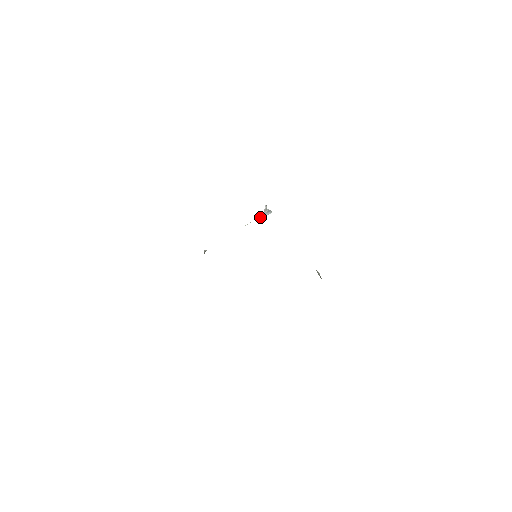
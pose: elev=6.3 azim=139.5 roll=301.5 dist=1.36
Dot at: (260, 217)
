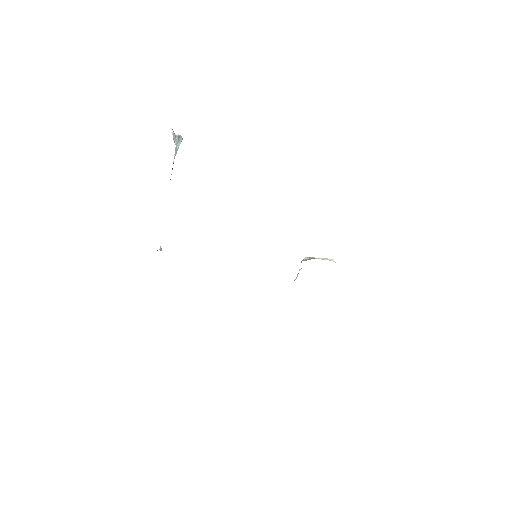
Dot at: (176, 153)
